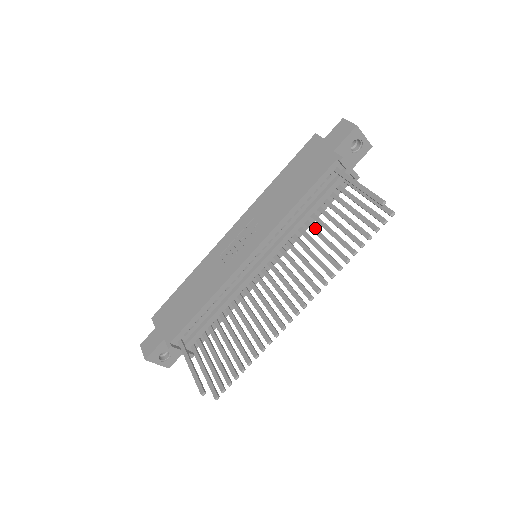
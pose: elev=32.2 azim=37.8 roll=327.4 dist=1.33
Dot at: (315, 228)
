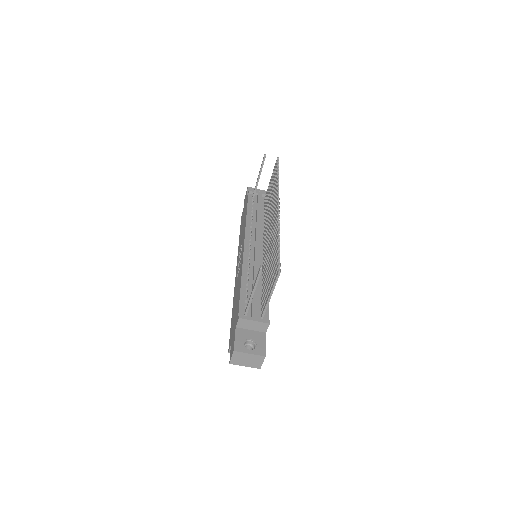
Dot at: (266, 212)
